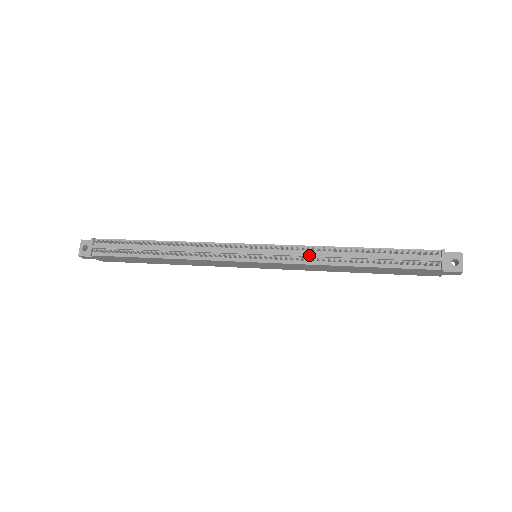
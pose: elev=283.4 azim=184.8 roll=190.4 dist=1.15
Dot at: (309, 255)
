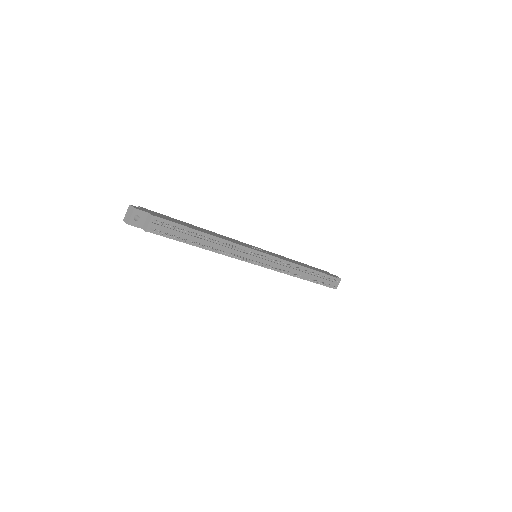
Dot at: (289, 269)
